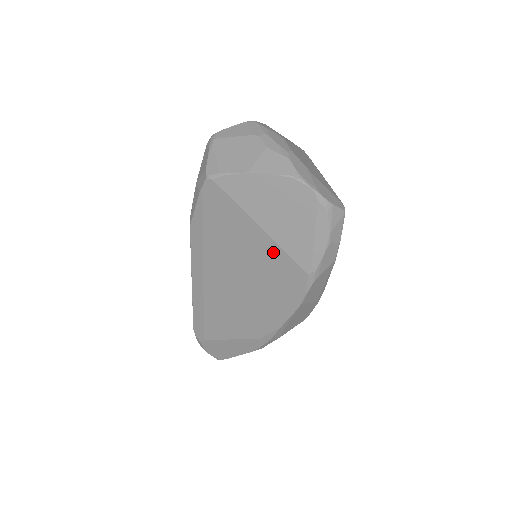
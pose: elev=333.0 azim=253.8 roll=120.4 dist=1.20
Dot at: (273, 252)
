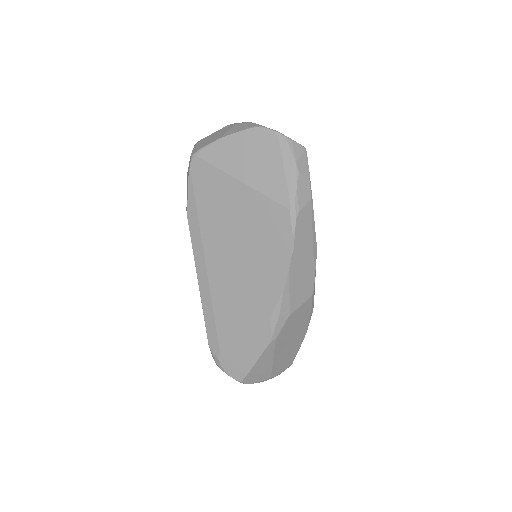
Dot at: (256, 202)
